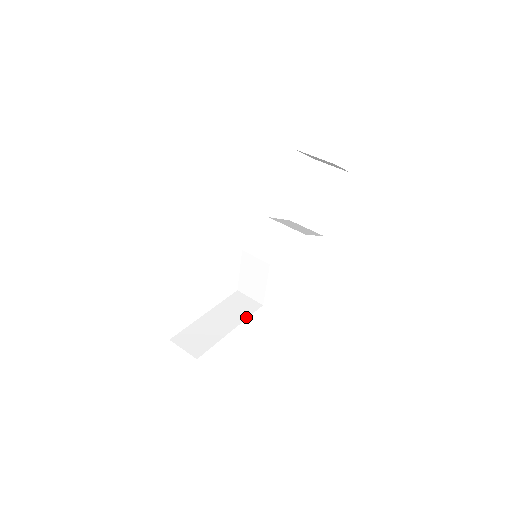
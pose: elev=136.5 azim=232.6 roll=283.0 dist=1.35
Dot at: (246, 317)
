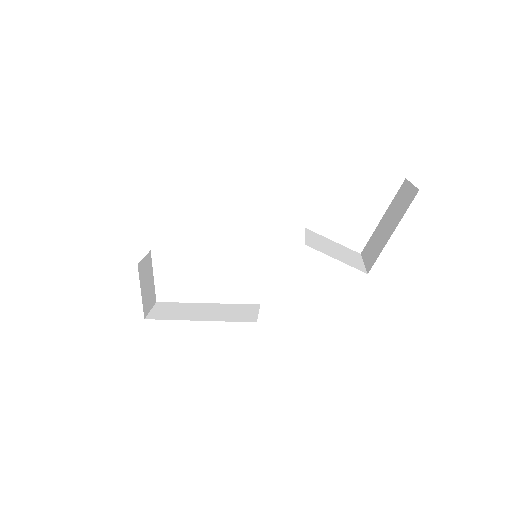
Dot at: (226, 320)
